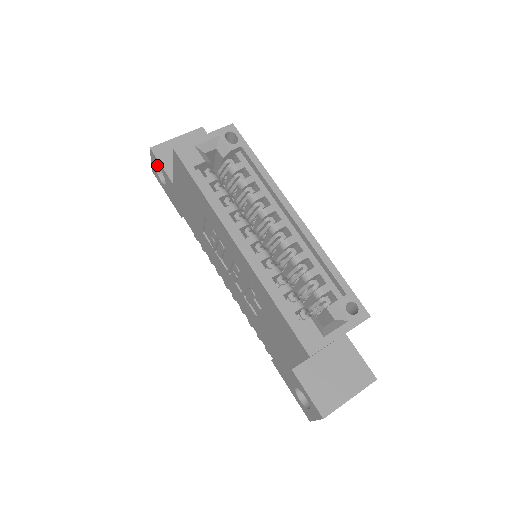
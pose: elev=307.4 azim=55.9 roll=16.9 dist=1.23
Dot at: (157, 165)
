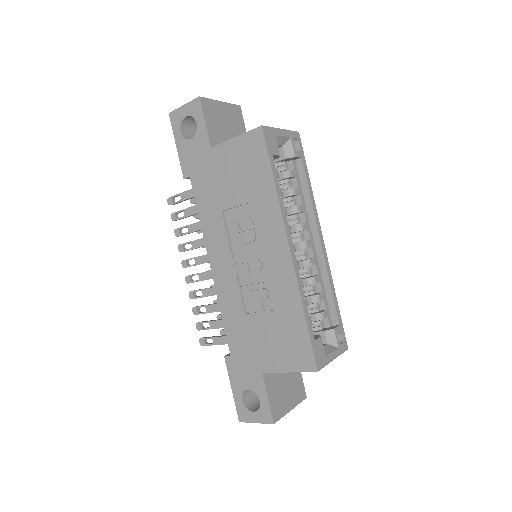
Dot at: (194, 116)
